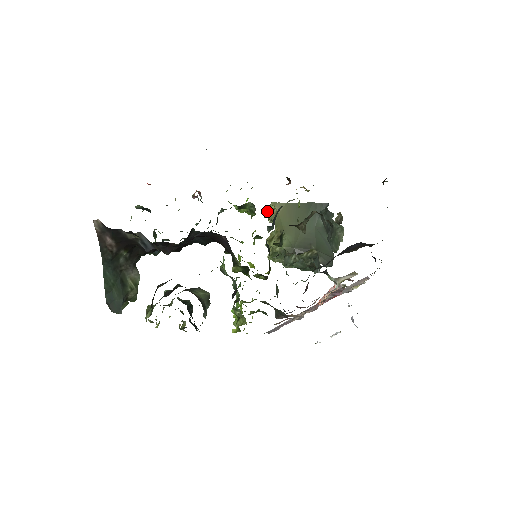
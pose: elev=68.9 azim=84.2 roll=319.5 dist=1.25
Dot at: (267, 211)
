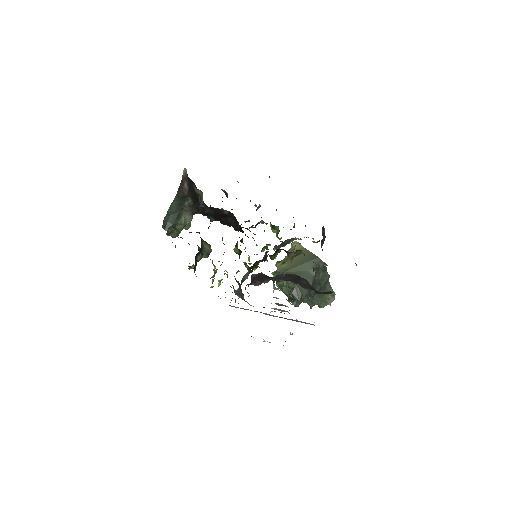
Dot at: (292, 246)
